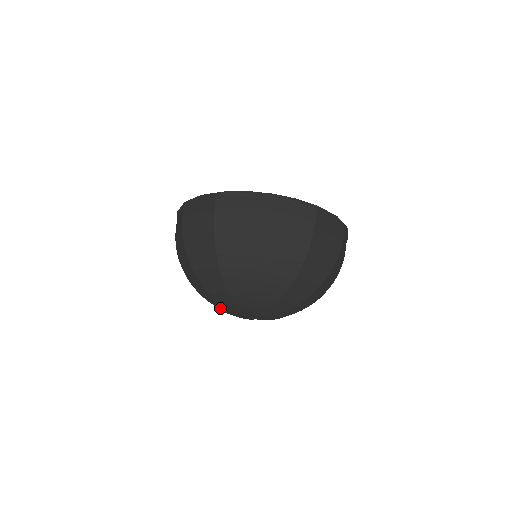
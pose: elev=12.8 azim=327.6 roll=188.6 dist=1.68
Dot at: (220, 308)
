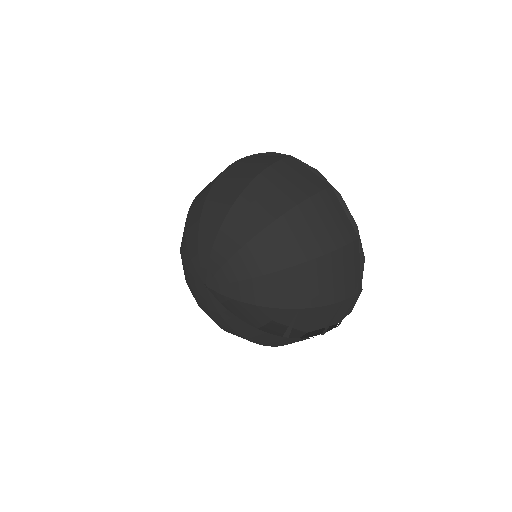
Dot at: (189, 282)
